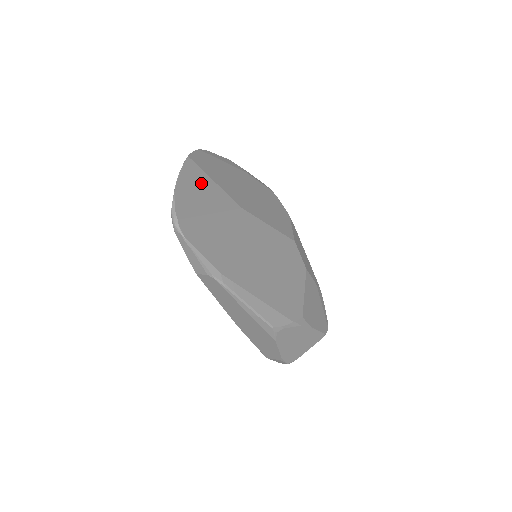
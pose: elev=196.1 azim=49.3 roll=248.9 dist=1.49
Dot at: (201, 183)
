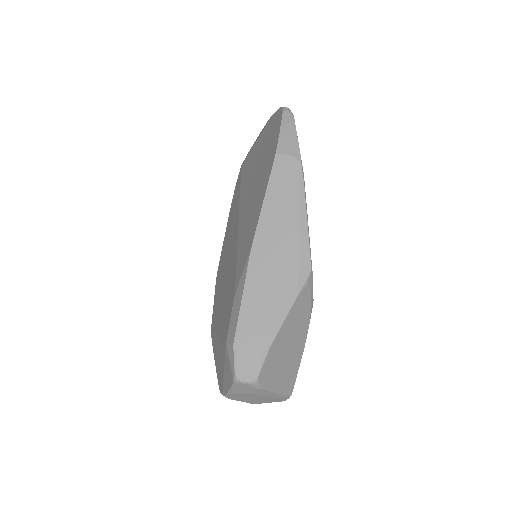
Dot at: occluded
